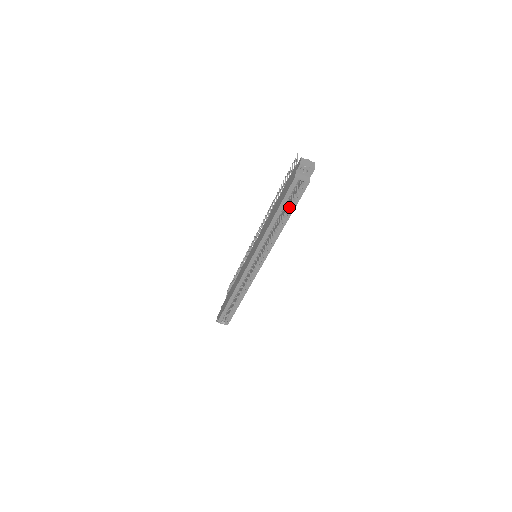
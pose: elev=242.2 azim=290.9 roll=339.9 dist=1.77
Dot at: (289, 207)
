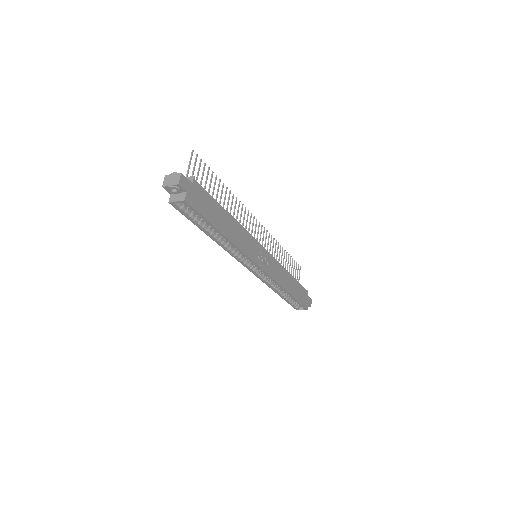
Dot at: occluded
